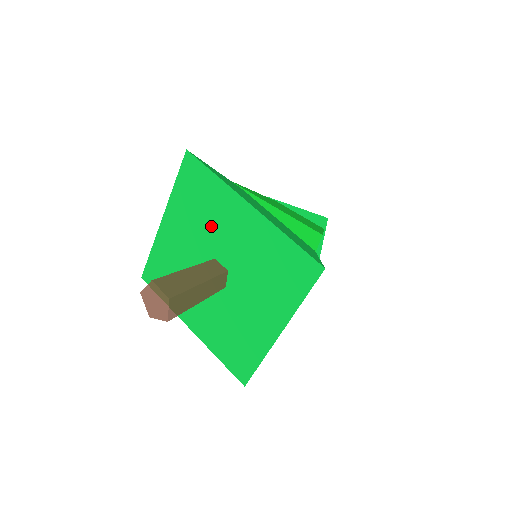
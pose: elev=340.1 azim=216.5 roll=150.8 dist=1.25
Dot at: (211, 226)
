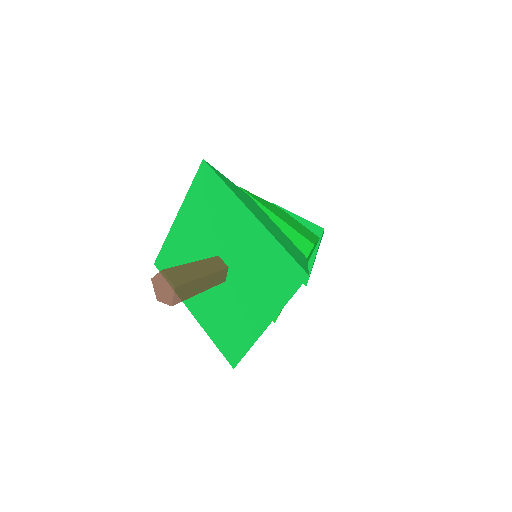
Dot at: (218, 227)
